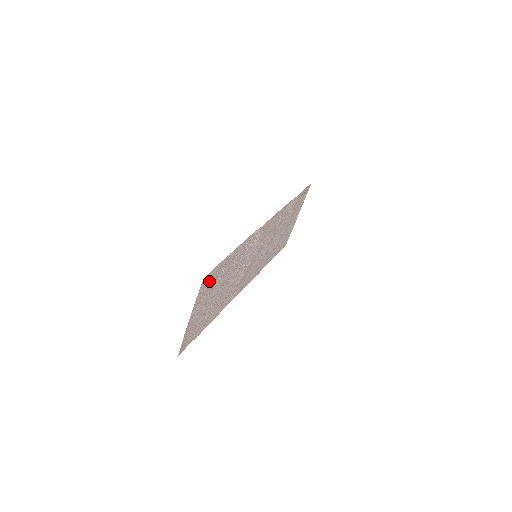
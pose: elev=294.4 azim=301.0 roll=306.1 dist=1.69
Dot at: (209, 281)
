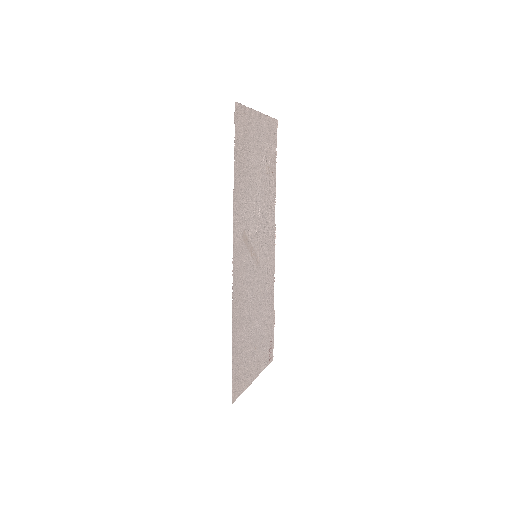
Dot at: (271, 135)
